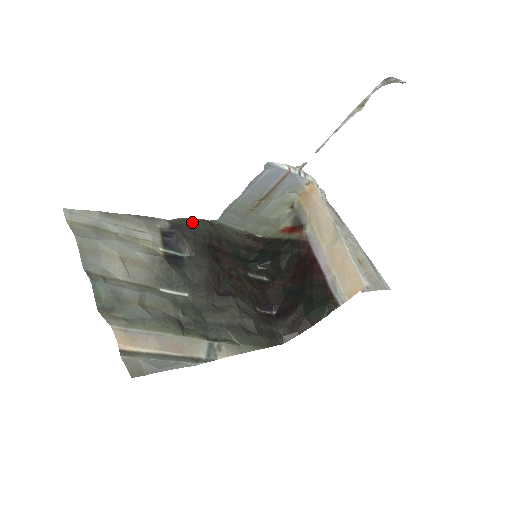
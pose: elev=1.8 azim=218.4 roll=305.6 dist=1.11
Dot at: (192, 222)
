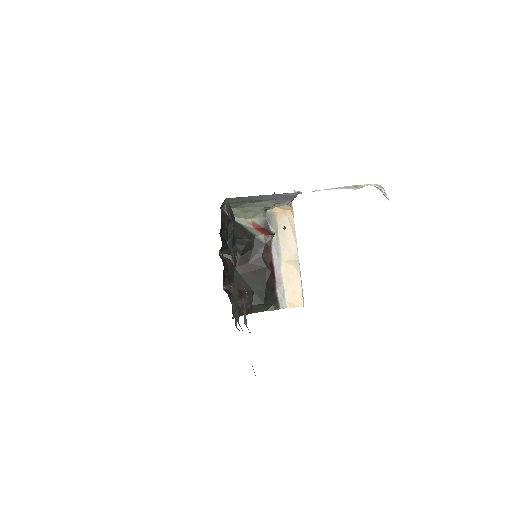
Dot at: (230, 206)
